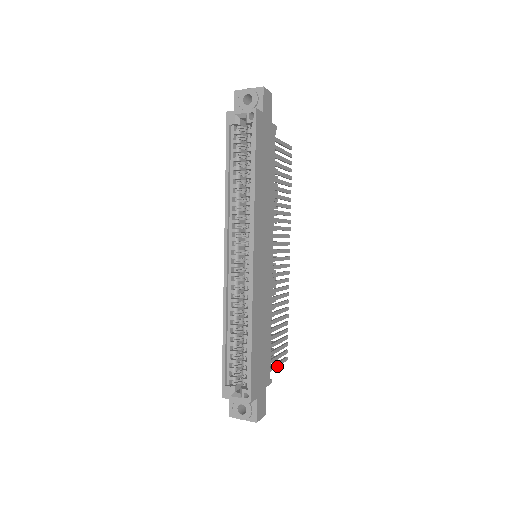
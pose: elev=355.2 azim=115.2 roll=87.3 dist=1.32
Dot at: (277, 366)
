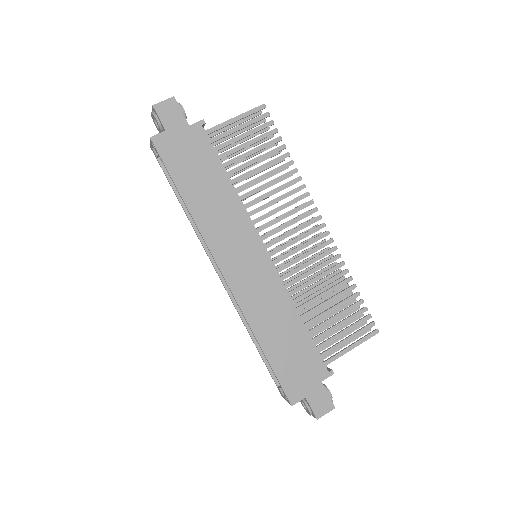
Dot at: (353, 348)
